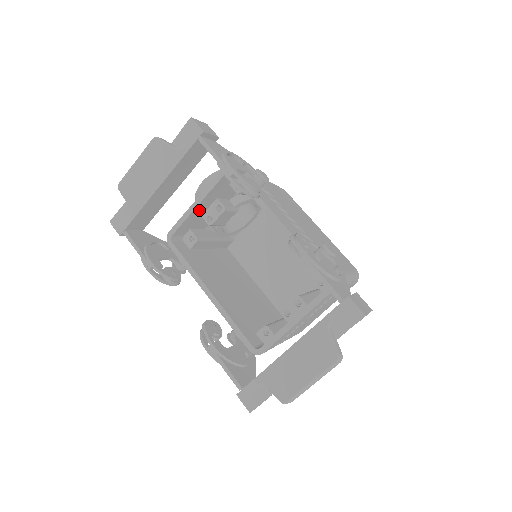
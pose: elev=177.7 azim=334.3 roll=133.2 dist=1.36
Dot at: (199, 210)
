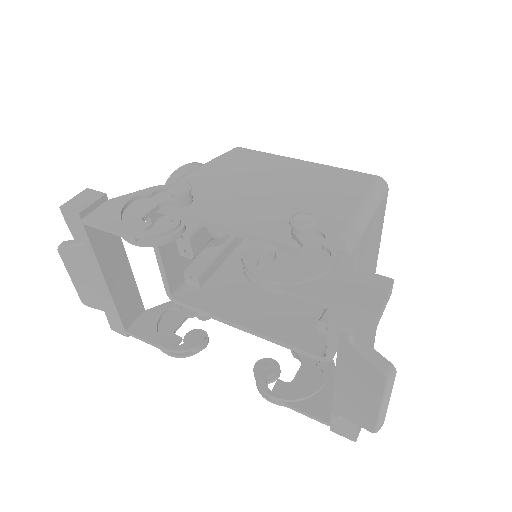
Dot at: (169, 256)
